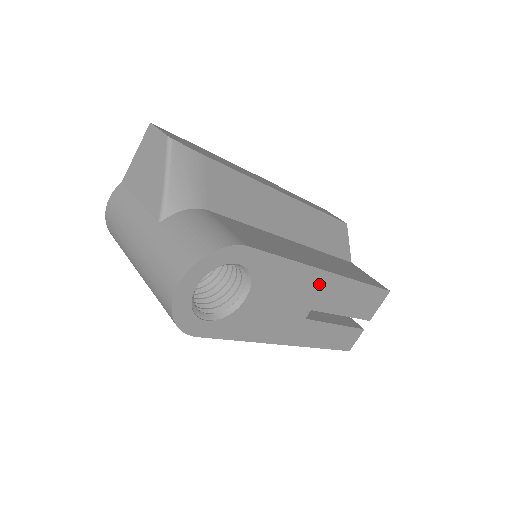
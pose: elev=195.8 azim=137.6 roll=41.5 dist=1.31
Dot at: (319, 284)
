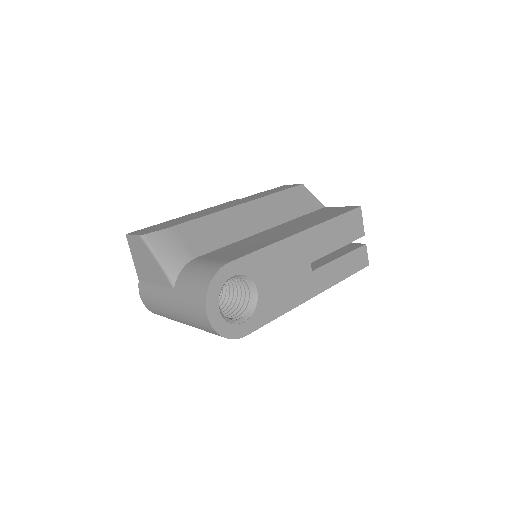
Dot at: (300, 244)
